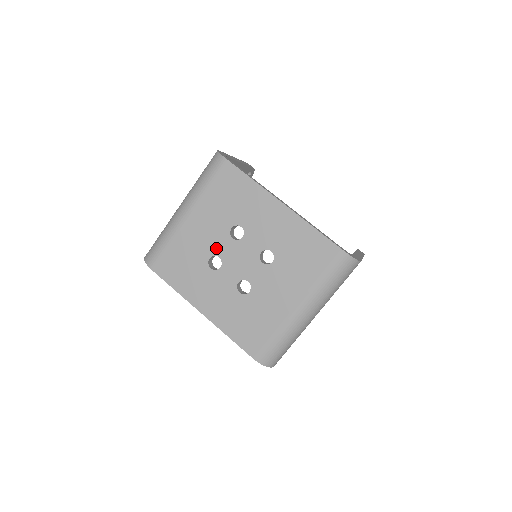
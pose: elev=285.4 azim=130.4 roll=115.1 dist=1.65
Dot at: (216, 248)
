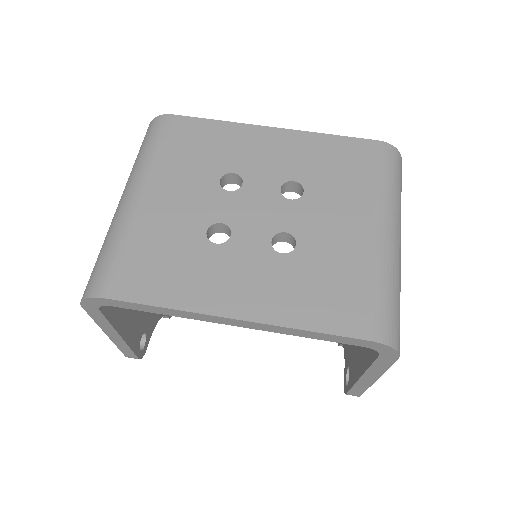
Dot at: (210, 214)
